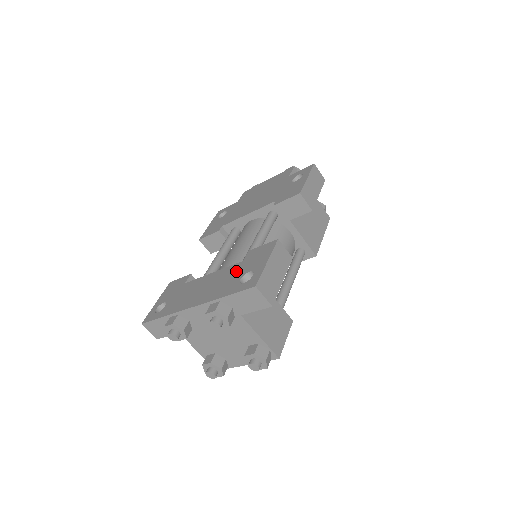
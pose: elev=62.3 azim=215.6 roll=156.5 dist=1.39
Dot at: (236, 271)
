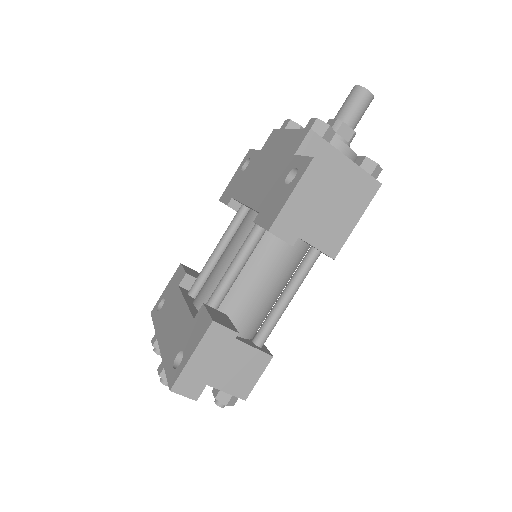
Dot at: (184, 332)
